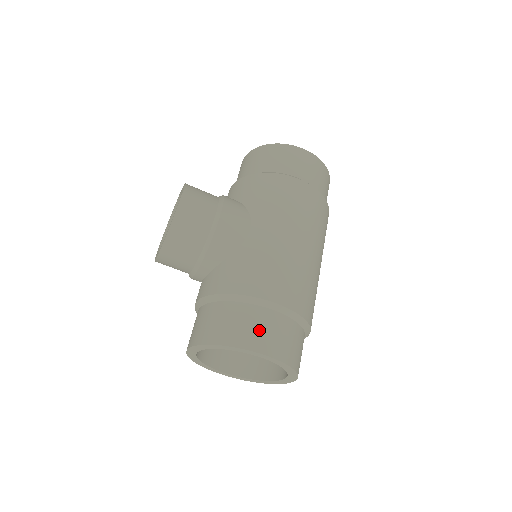
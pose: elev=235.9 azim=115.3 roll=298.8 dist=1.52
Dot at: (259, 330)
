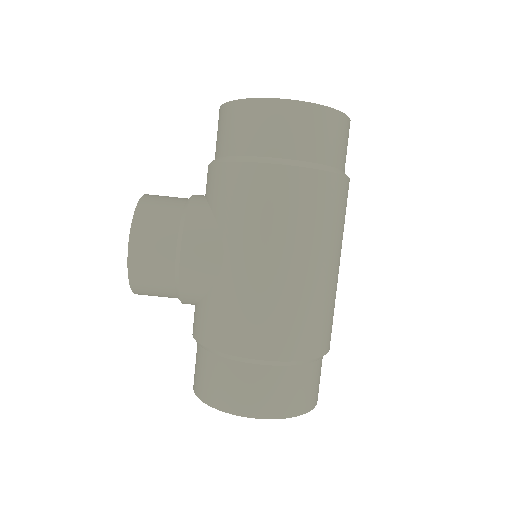
Dot at: (247, 392)
